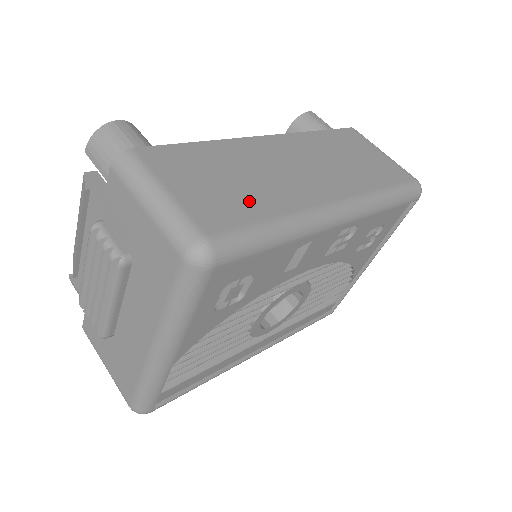
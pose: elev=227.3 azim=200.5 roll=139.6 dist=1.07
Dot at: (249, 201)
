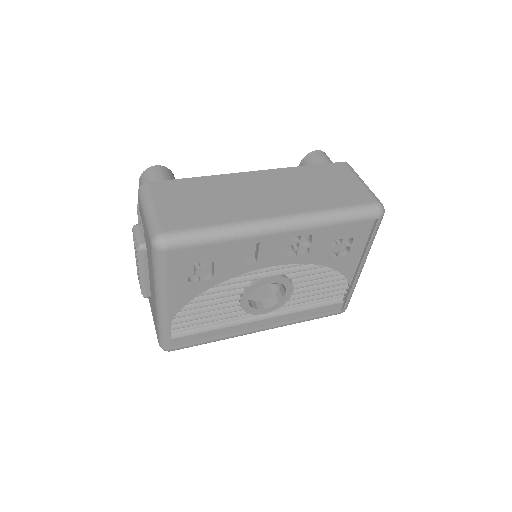
Dot at: (206, 214)
